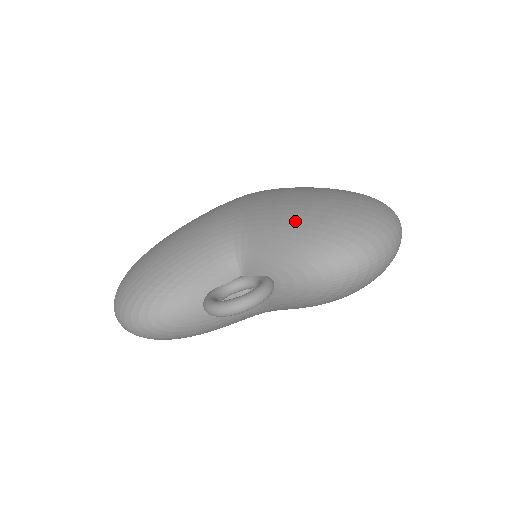
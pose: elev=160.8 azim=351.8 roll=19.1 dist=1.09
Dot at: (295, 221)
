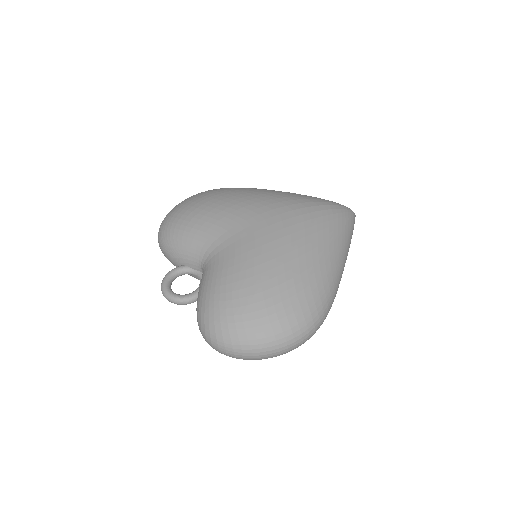
Dot at: (219, 289)
